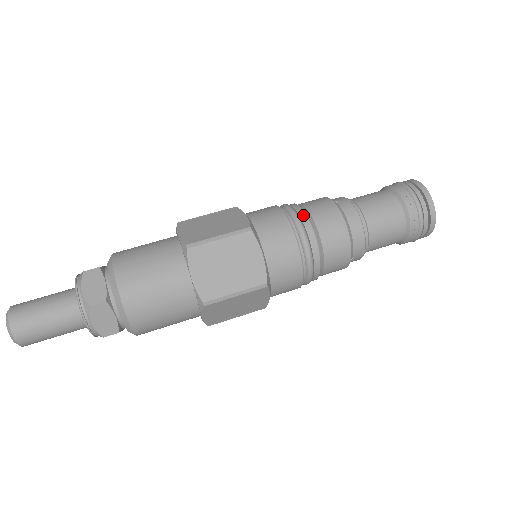
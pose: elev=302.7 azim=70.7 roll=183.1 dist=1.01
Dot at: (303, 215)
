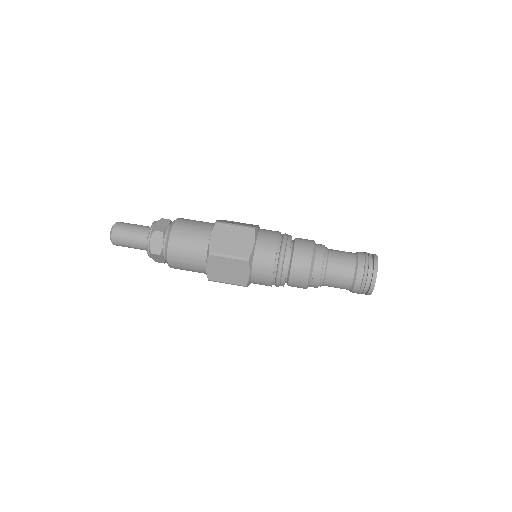
Dot at: (290, 238)
